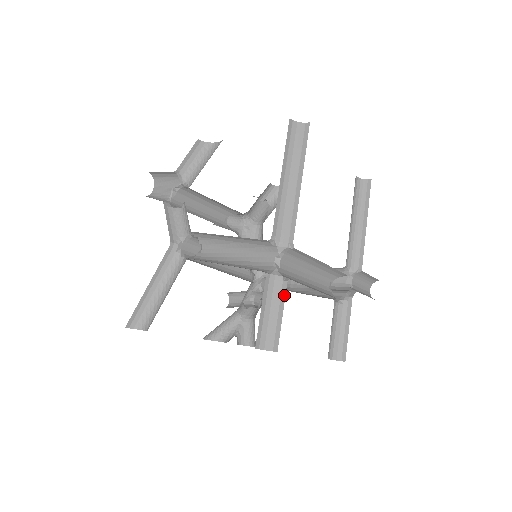
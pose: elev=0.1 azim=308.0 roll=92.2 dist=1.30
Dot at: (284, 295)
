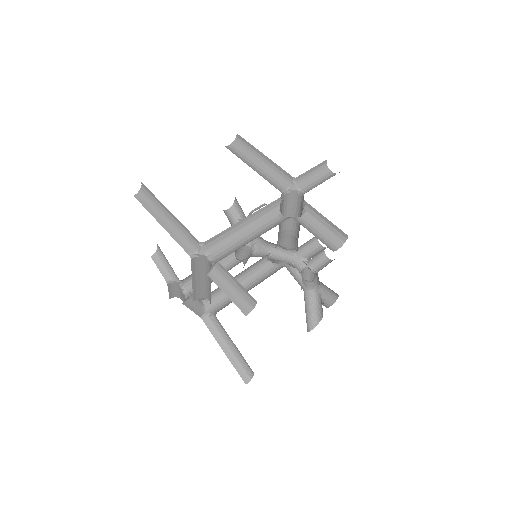
Dot at: (226, 271)
